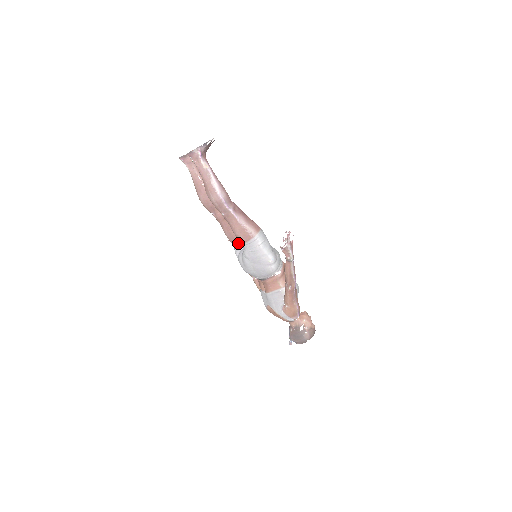
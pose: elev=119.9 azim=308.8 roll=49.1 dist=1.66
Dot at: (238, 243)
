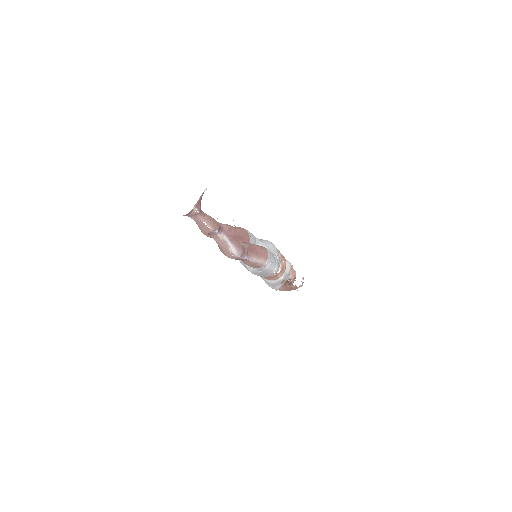
Dot at: occluded
